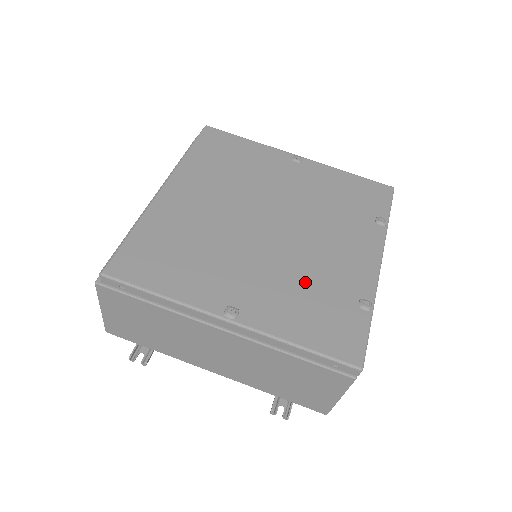
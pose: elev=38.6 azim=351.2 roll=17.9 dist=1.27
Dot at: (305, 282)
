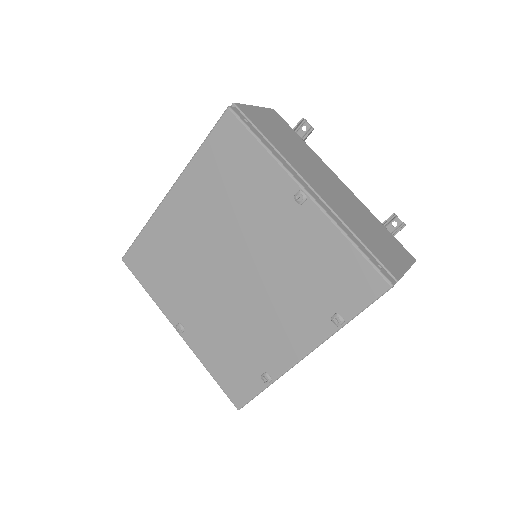
Dot at: (234, 336)
